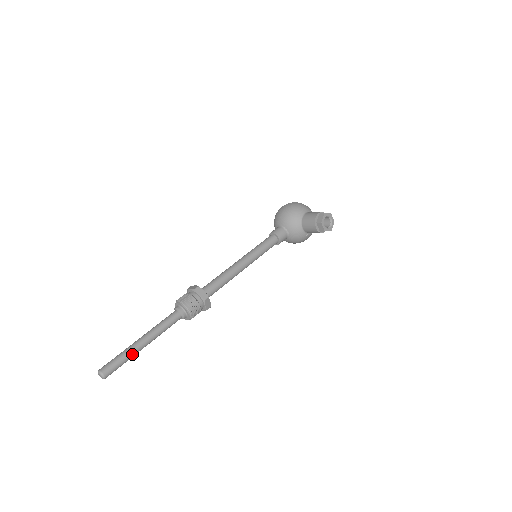
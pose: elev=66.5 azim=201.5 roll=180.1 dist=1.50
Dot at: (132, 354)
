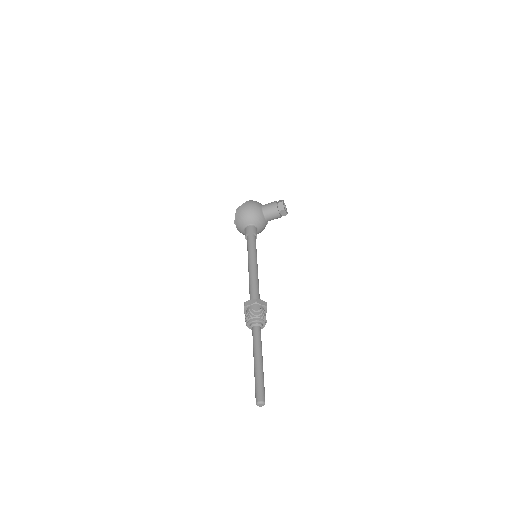
Dot at: (263, 375)
